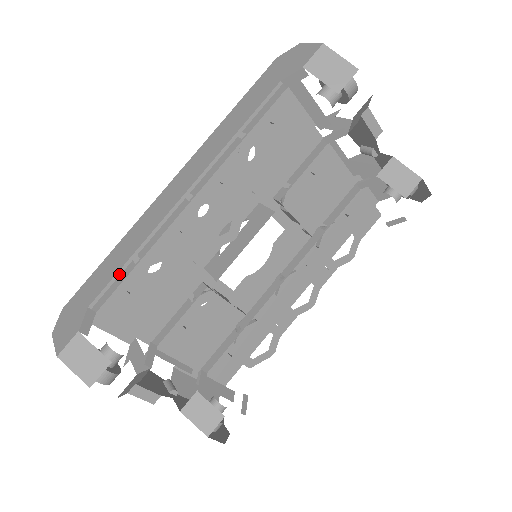
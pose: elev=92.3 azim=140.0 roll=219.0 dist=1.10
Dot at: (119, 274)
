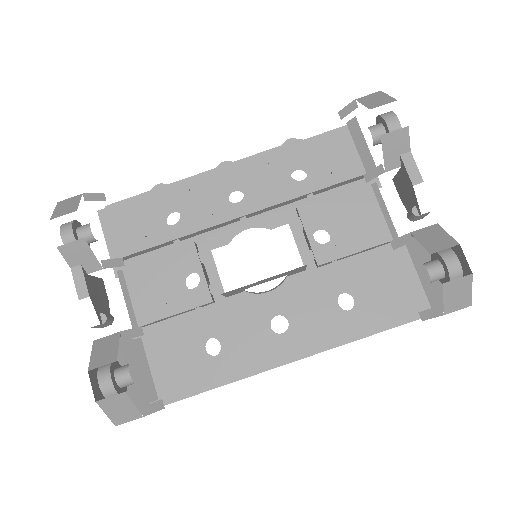
Dot at: (149, 212)
